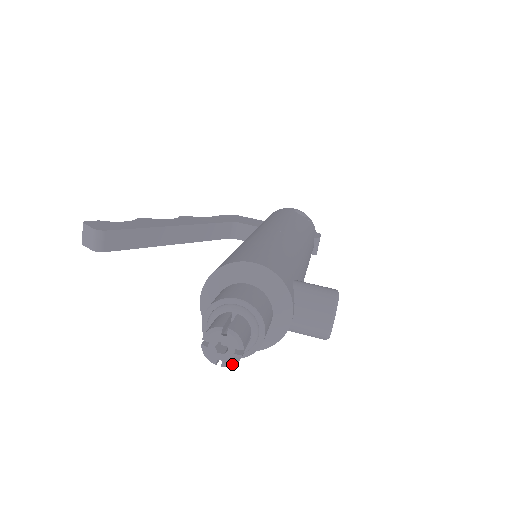
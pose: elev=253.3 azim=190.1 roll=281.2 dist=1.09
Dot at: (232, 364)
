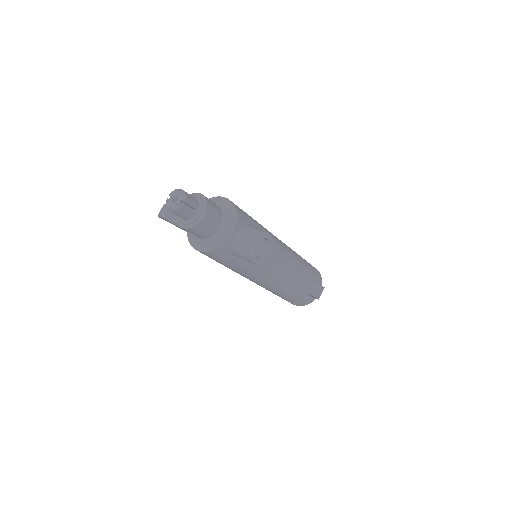
Dot at: (176, 209)
